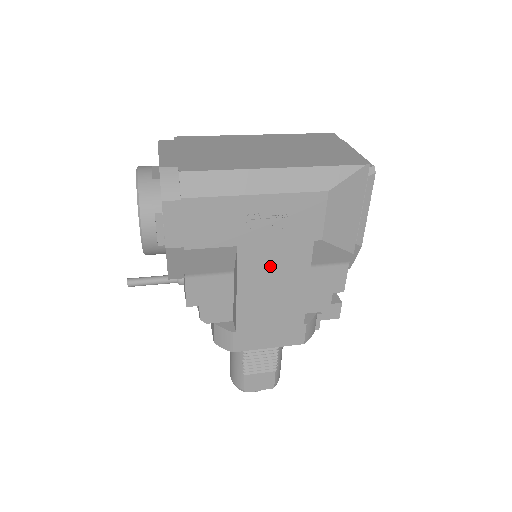
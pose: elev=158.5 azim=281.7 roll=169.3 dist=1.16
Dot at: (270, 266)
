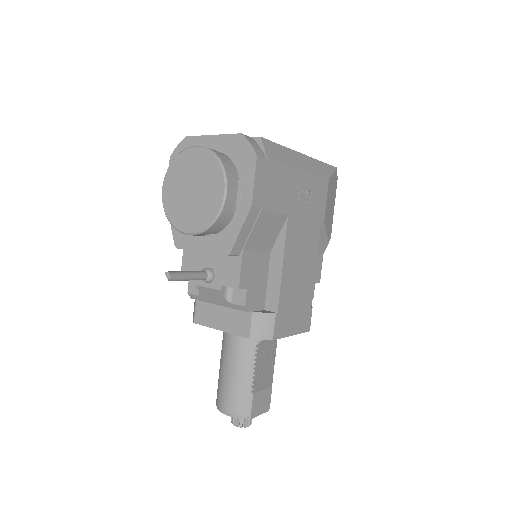
Dot at: (301, 240)
